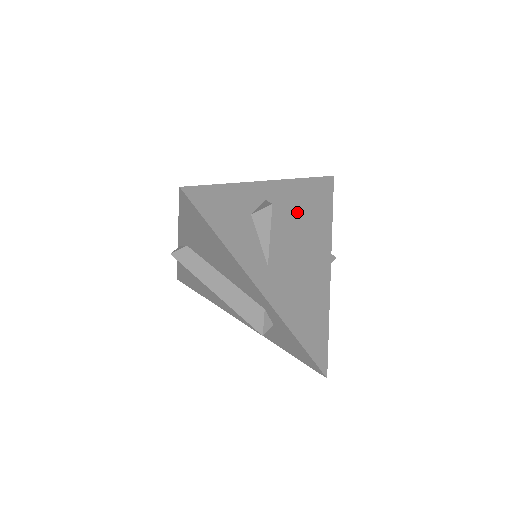
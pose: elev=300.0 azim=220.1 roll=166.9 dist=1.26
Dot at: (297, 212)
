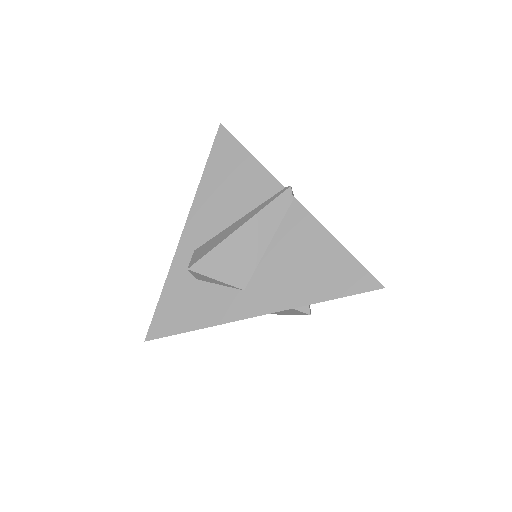
Dot at: (224, 213)
